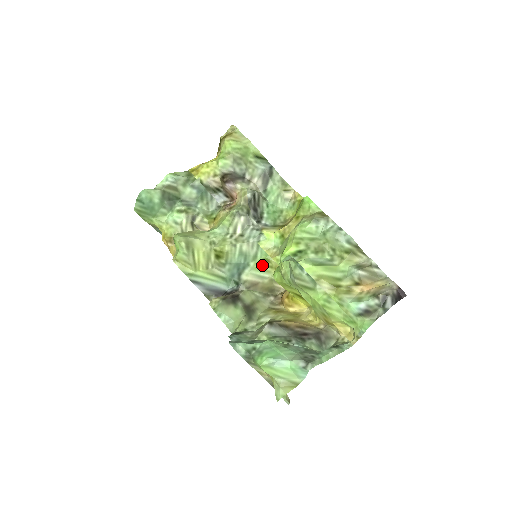
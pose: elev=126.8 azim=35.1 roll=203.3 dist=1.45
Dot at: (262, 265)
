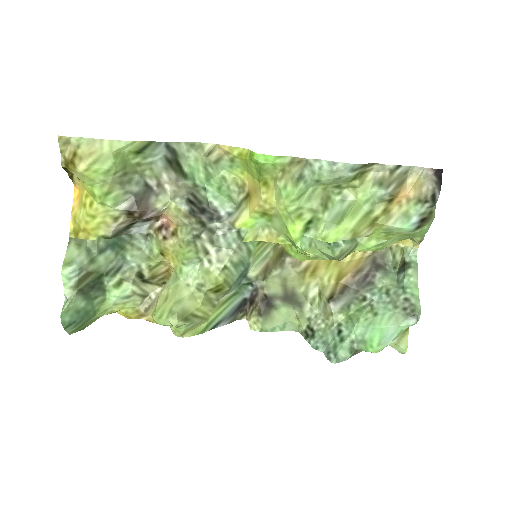
Dot at: (259, 249)
